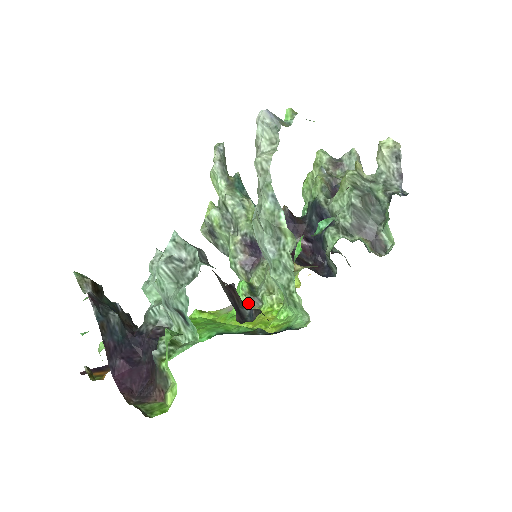
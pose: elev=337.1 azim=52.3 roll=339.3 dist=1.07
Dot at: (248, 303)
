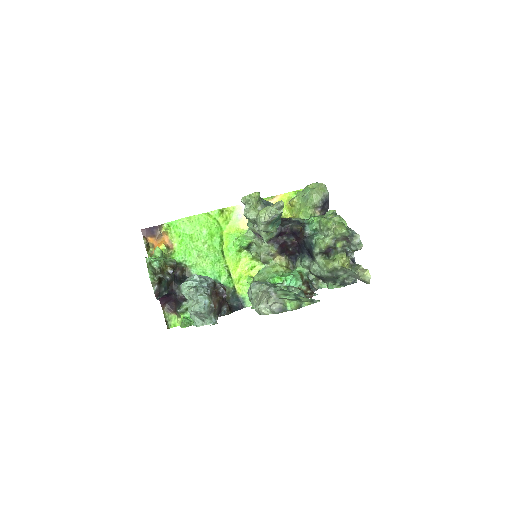
Dot at: (243, 248)
